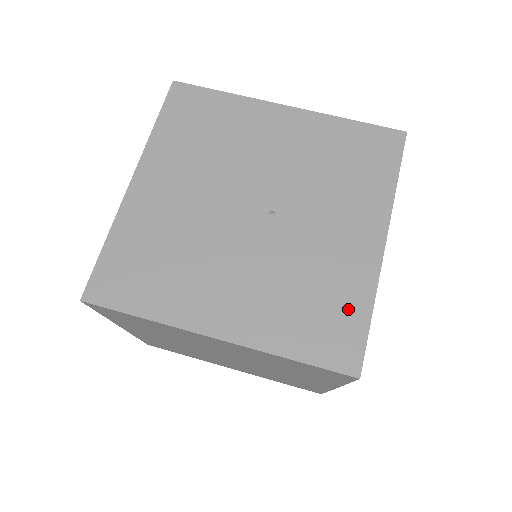
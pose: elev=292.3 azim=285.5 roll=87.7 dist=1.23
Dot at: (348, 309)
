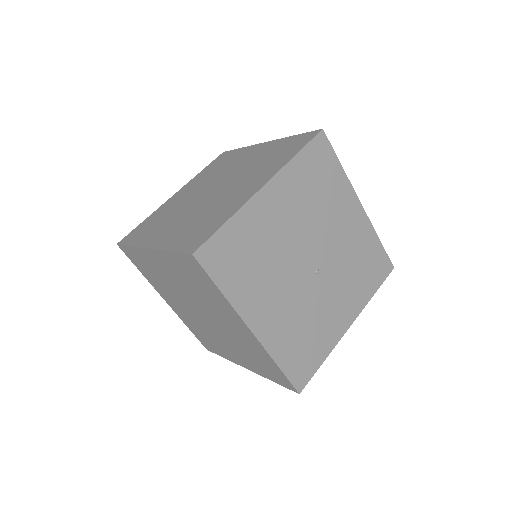
Dot at: (316, 353)
